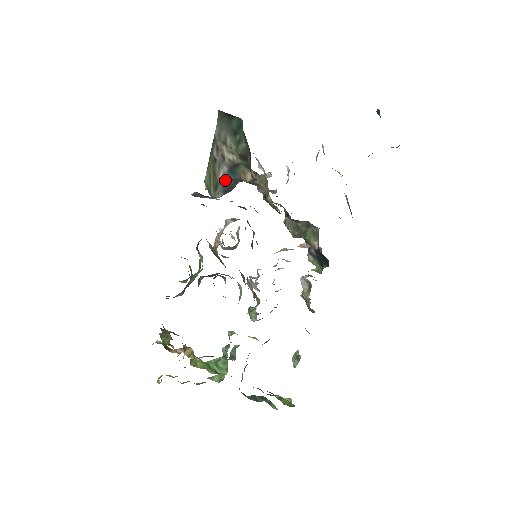
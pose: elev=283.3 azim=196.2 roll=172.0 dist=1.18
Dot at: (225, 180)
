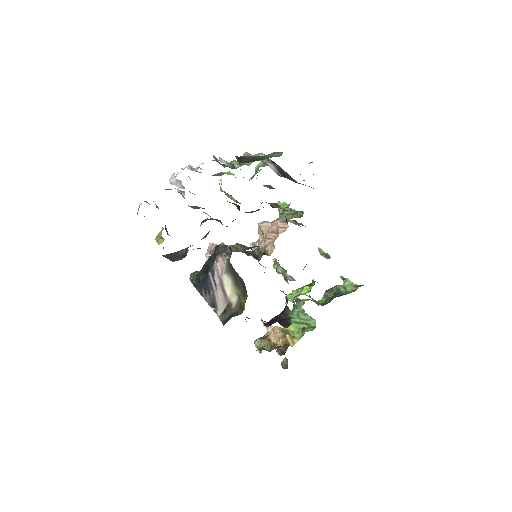
Dot at: occluded
